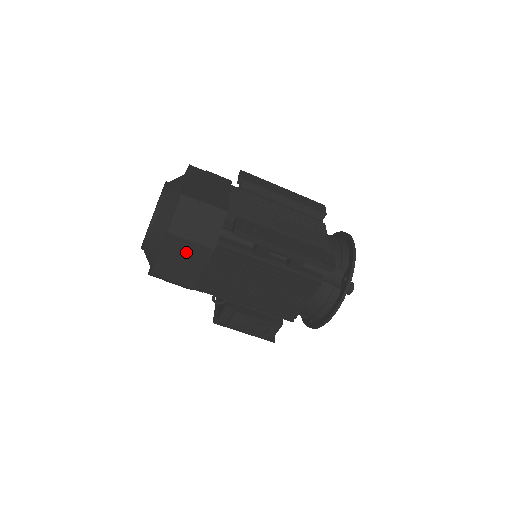
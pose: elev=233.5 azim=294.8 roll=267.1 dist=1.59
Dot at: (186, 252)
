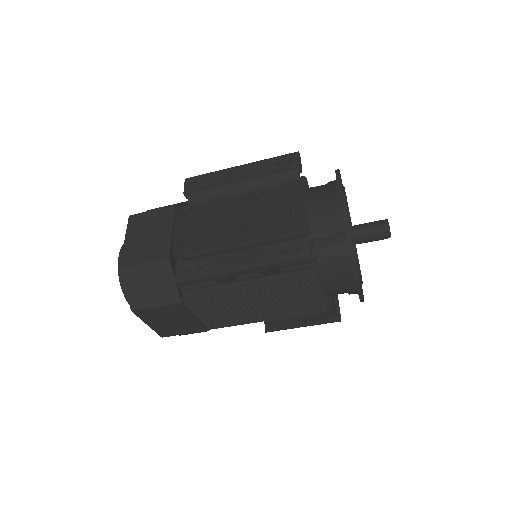
Dot at: (164, 315)
